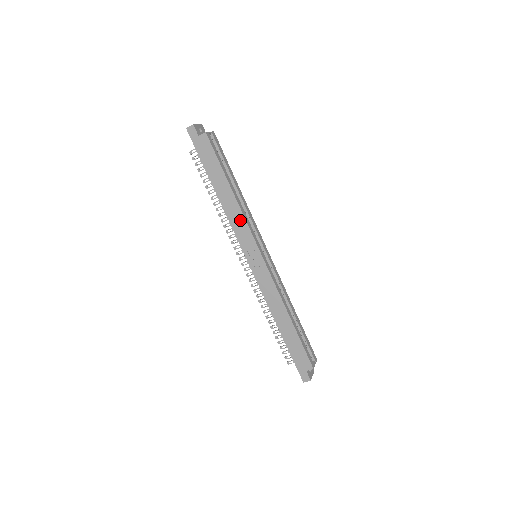
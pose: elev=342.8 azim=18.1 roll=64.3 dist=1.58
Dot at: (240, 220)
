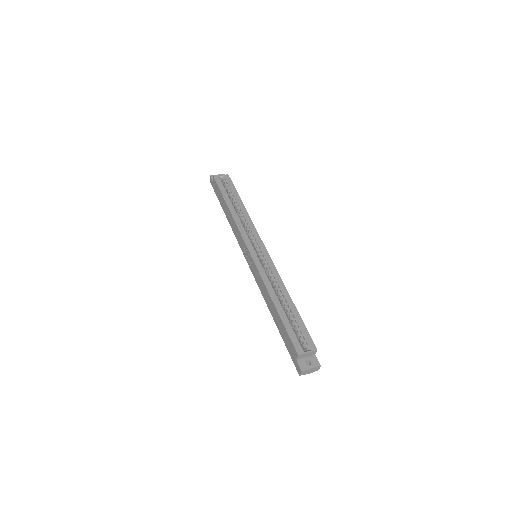
Dot at: (236, 229)
